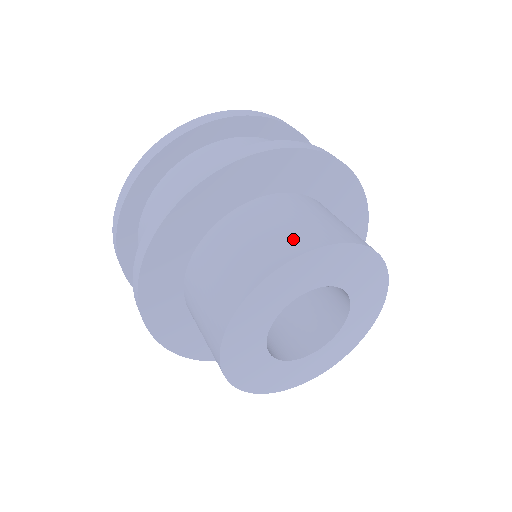
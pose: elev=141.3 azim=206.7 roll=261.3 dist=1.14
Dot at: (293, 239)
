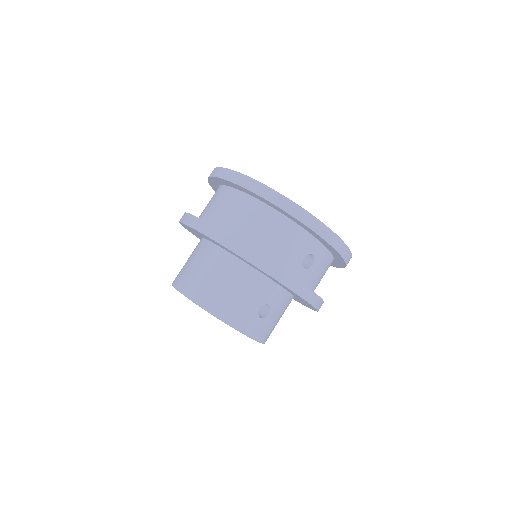
Dot at: (186, 280)
